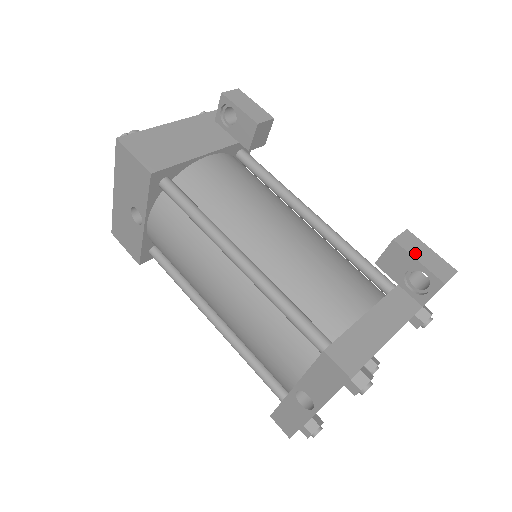
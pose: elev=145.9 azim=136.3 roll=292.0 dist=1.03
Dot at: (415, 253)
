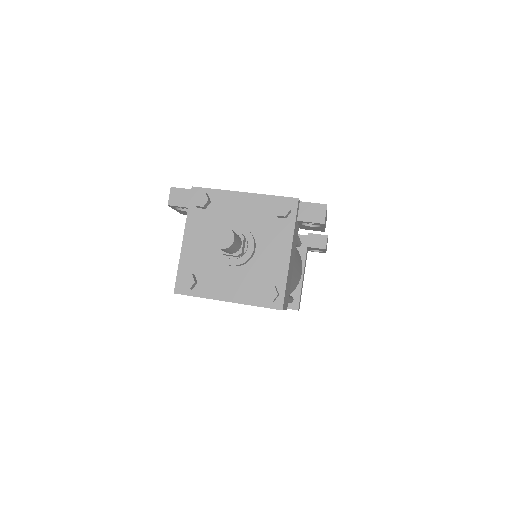
Dot at: occluded
